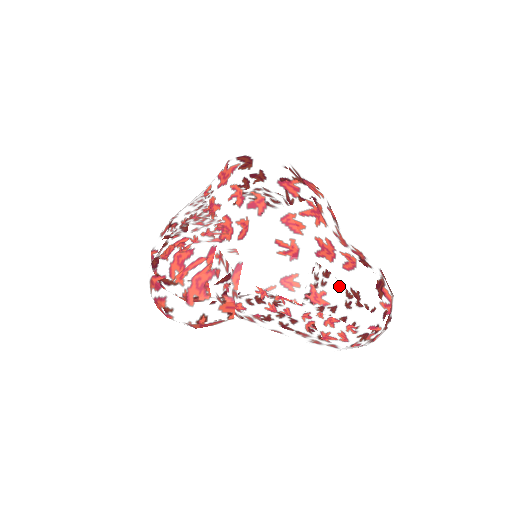
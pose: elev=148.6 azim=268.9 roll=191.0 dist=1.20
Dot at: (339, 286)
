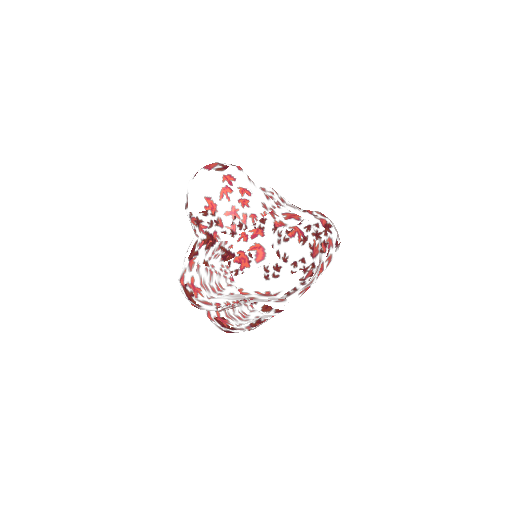
Dot at: occluded
